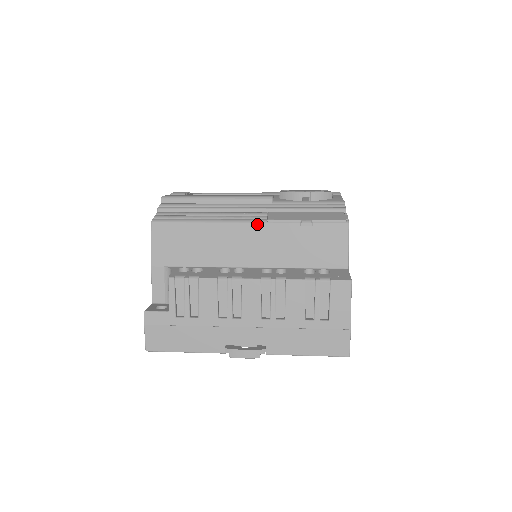
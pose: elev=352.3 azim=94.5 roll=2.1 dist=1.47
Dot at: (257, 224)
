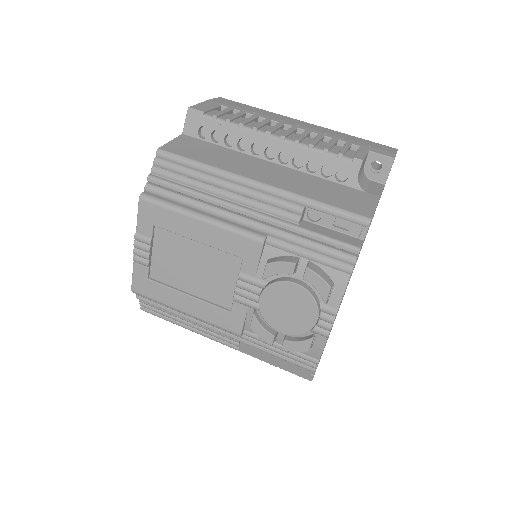
Dot at: (231, 347)
